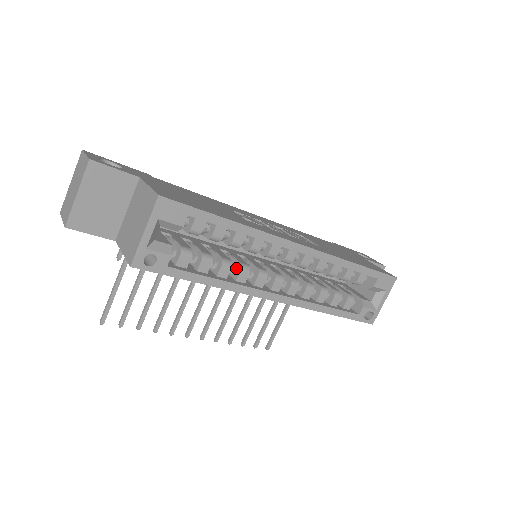
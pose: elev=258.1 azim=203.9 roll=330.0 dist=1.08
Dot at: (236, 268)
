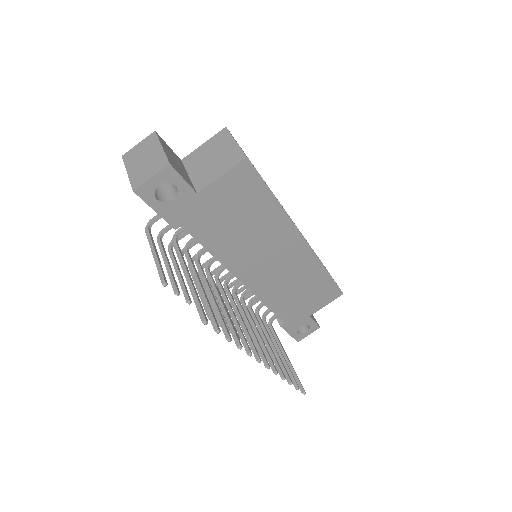
Dot at: occluded
